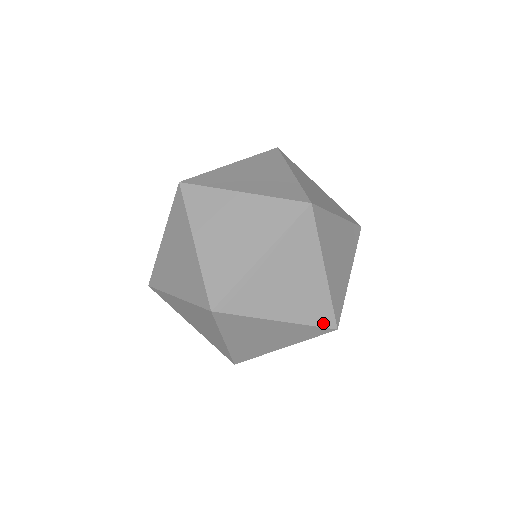
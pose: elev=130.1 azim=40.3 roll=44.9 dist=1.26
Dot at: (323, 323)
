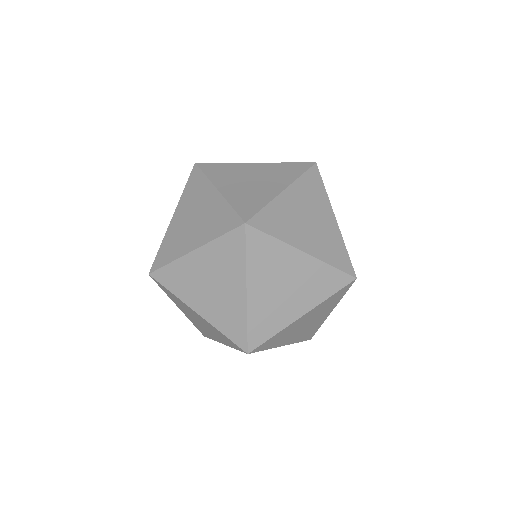
Dot at: (235, 339)
